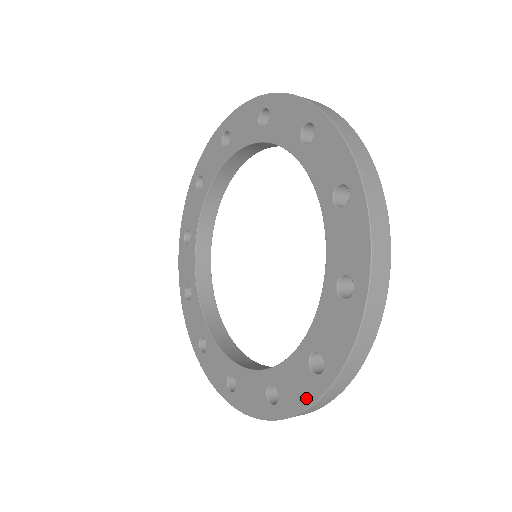
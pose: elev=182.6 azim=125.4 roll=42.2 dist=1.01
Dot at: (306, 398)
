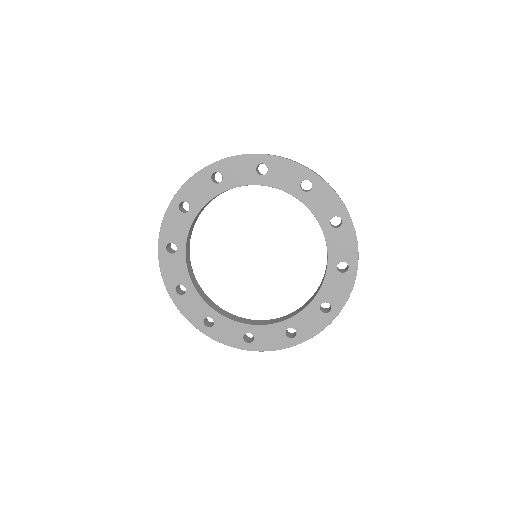
Dot at: (276, 346)
